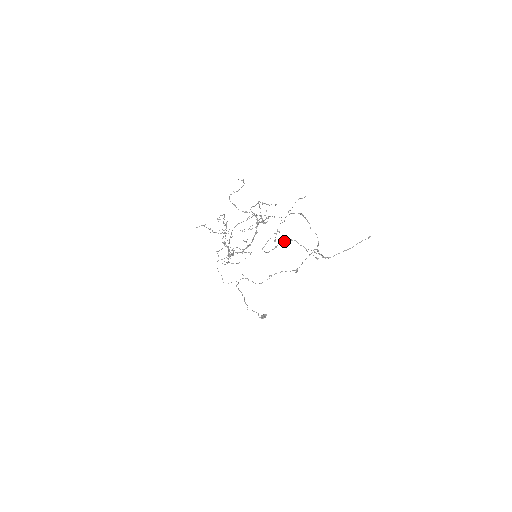
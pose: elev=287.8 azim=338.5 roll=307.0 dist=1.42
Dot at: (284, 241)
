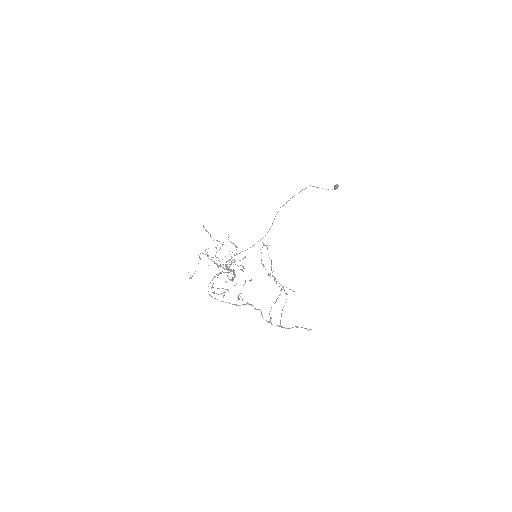
Dot at: occluded
